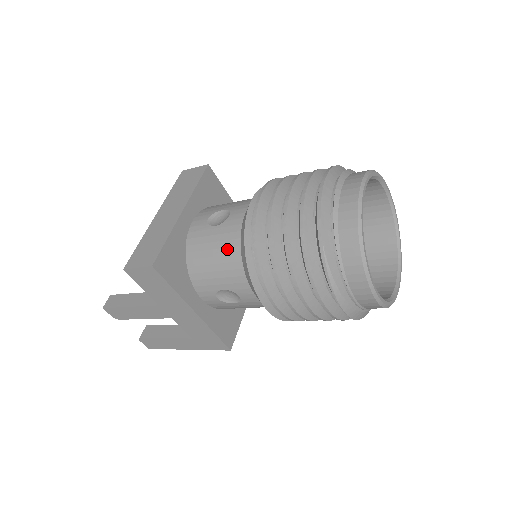
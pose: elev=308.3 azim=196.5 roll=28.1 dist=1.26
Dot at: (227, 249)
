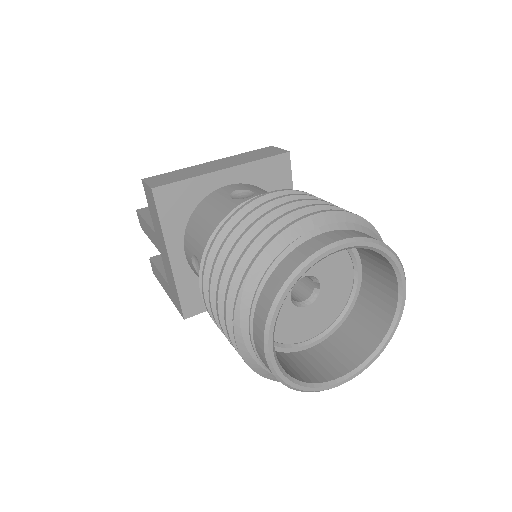
Dot at: (217, 221)
